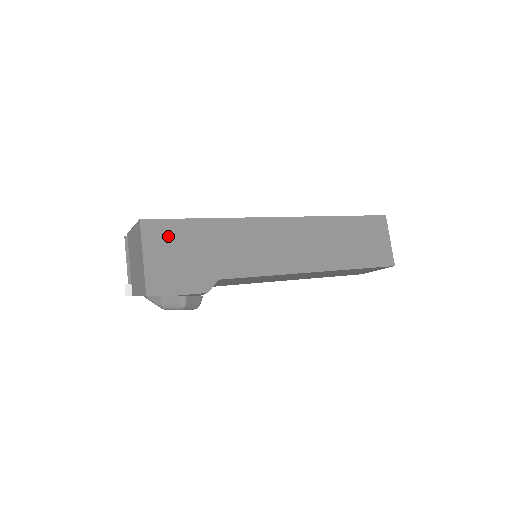
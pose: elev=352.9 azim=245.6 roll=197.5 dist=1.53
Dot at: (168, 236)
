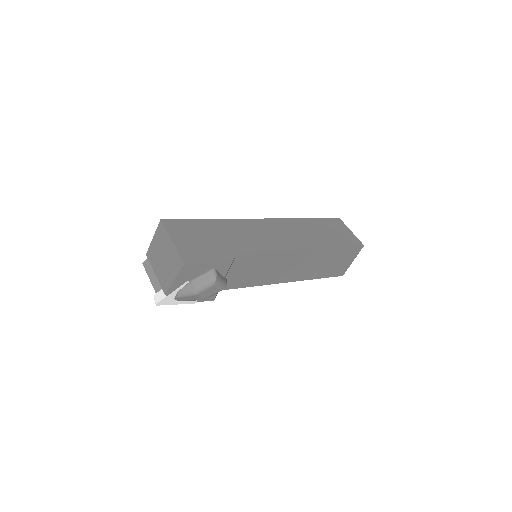
Dot at: (186, 229)
